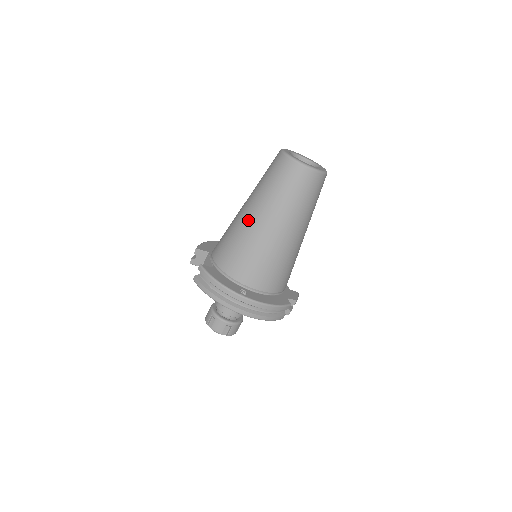
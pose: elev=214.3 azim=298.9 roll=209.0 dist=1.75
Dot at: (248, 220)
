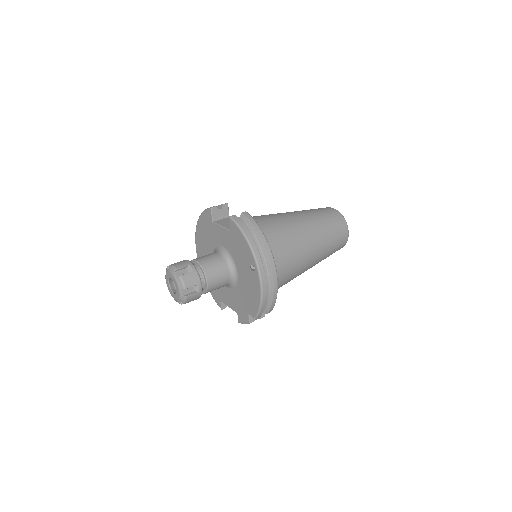
Dot at: (295, 221)
